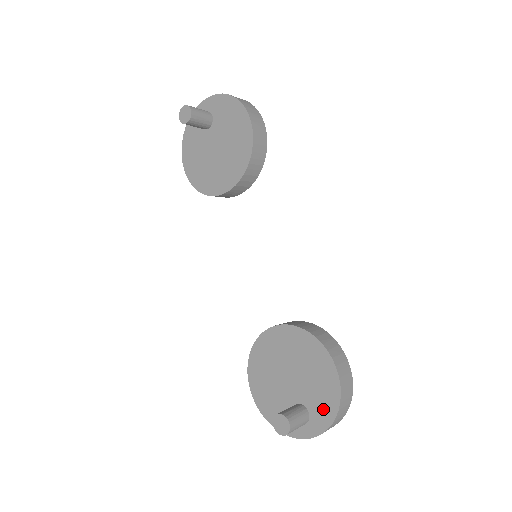
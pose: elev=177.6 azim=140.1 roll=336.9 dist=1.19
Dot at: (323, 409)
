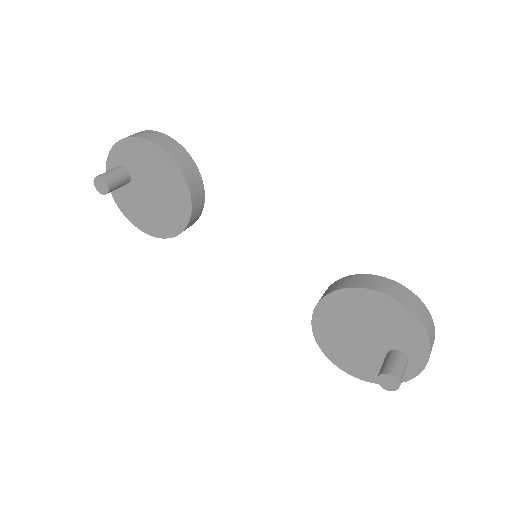
Dot at: (413, 342)
